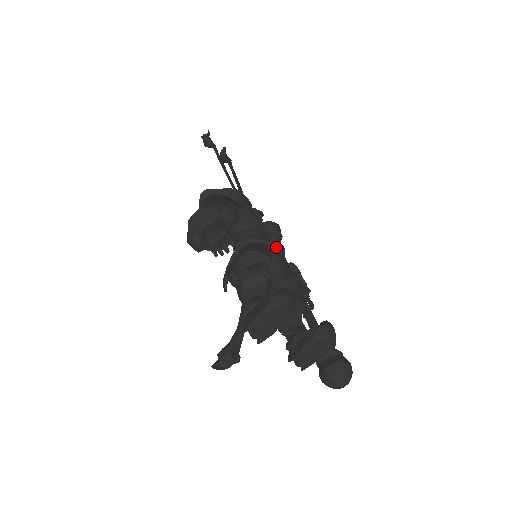
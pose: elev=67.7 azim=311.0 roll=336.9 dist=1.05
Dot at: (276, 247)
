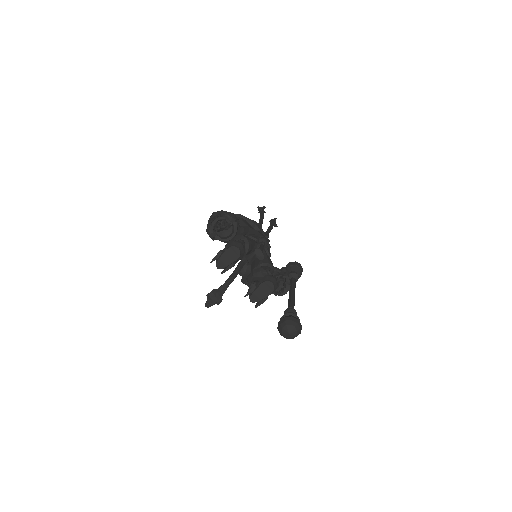
Dot at: (262, 243)
